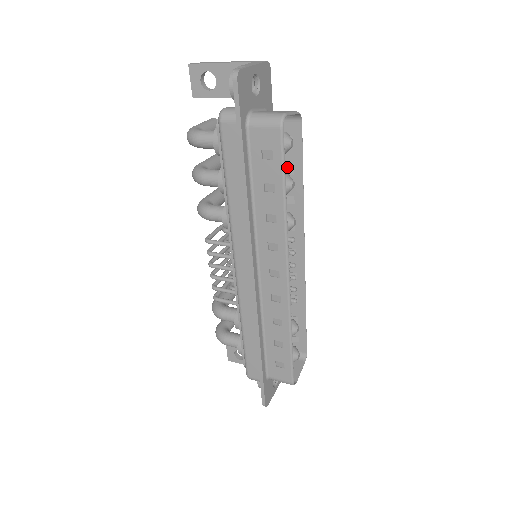
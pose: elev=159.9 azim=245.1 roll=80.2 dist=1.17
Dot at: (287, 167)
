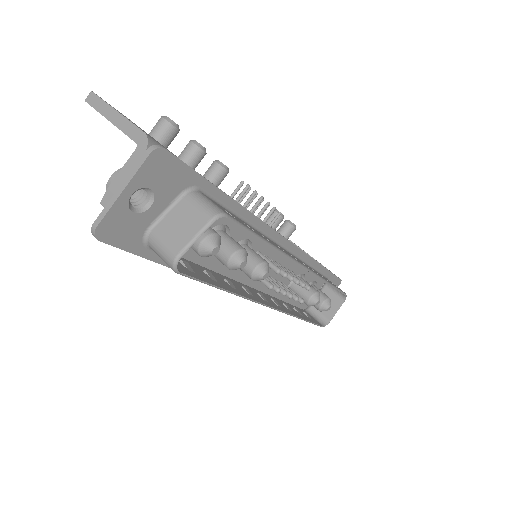
Dot at: occluded
